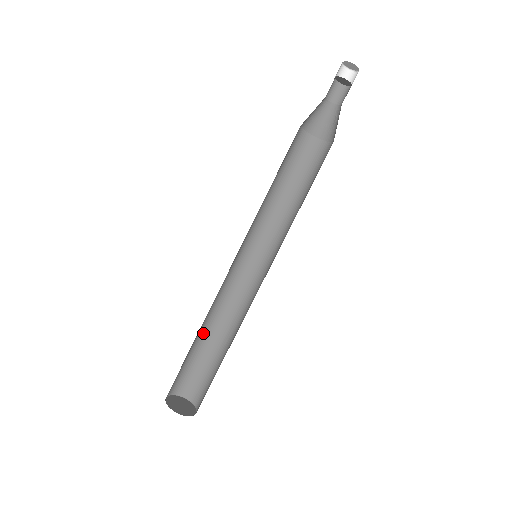
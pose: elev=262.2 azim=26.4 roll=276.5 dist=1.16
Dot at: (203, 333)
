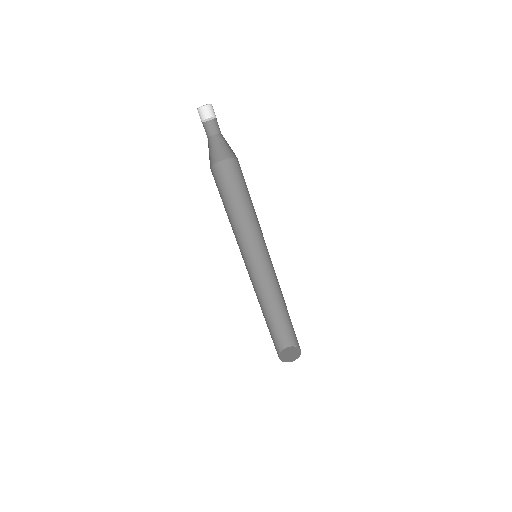
Dot at: (264, 316)
